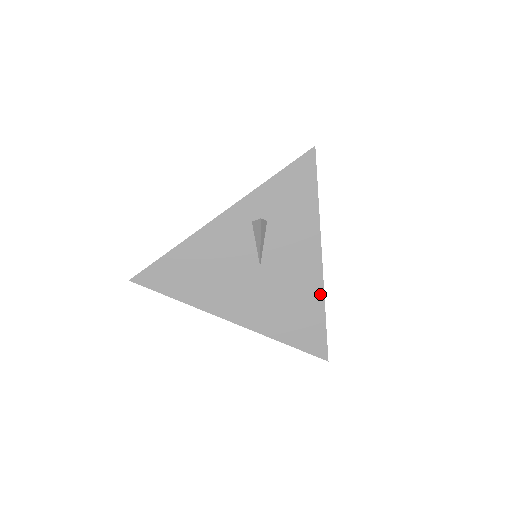
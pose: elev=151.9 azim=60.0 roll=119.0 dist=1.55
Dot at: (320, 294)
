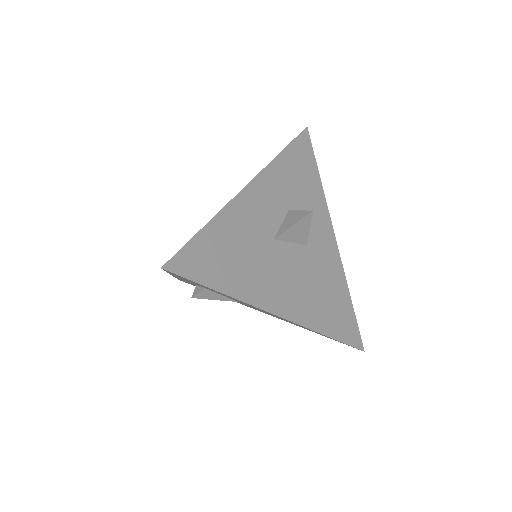
Dot at: (307, 328)
